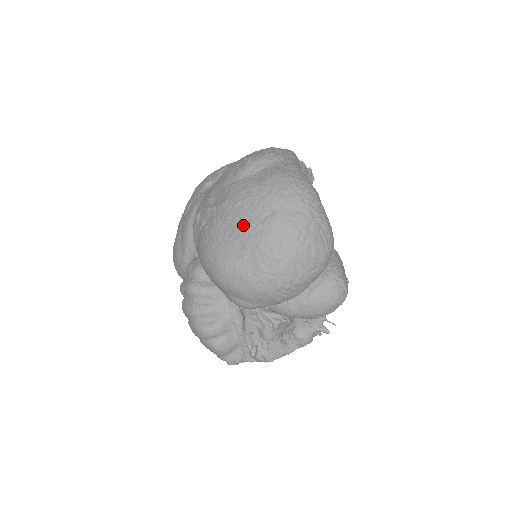
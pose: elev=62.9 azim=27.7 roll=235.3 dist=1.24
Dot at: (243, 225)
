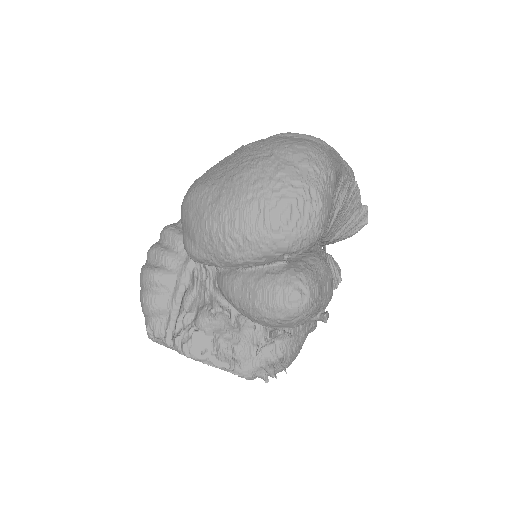
Dot at: (237, 159)
